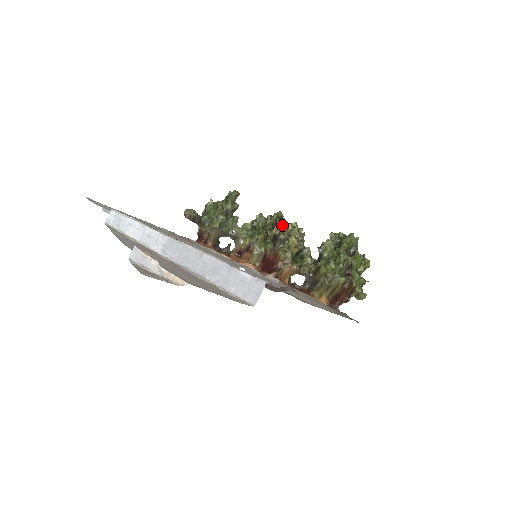
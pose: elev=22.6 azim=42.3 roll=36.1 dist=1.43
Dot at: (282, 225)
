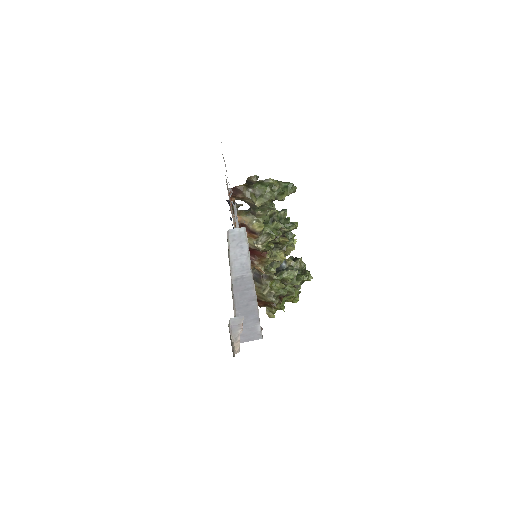
Dot at: (289, 238)
